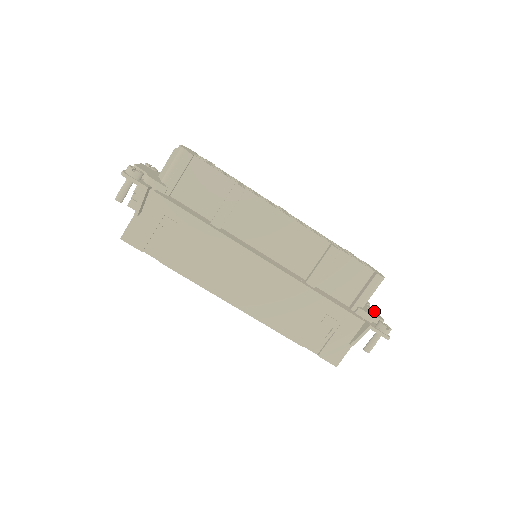
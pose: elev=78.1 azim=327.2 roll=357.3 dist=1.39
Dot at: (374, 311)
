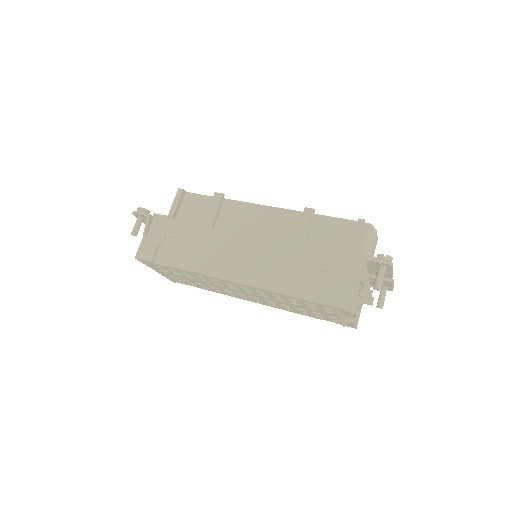
Dot at: occluded
